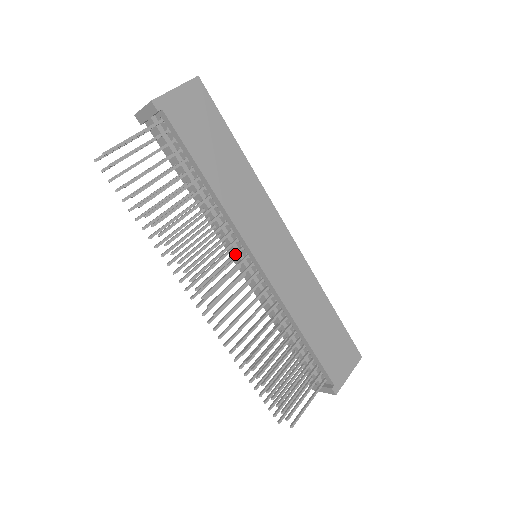
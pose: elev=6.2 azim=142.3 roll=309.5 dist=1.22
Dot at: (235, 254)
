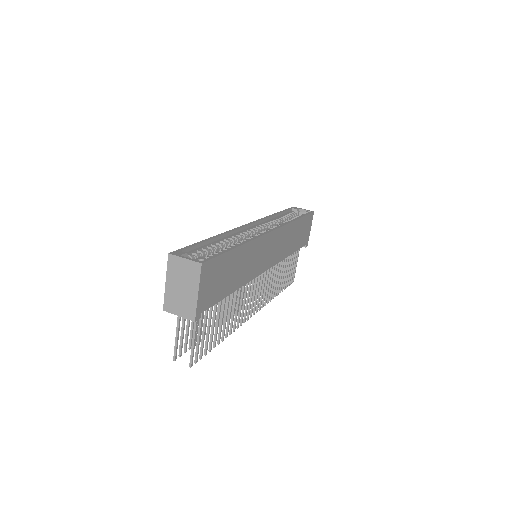
Dot at: (254, 282)
